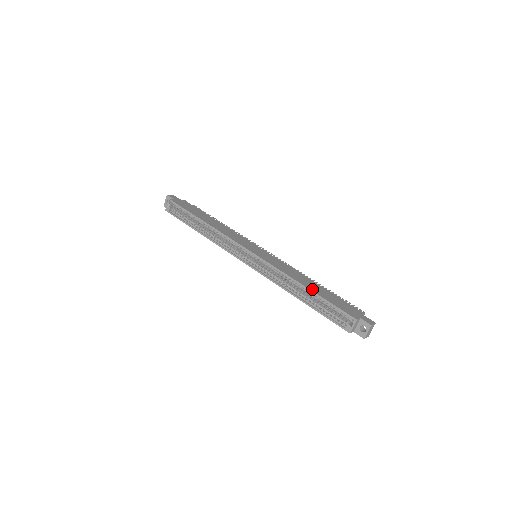
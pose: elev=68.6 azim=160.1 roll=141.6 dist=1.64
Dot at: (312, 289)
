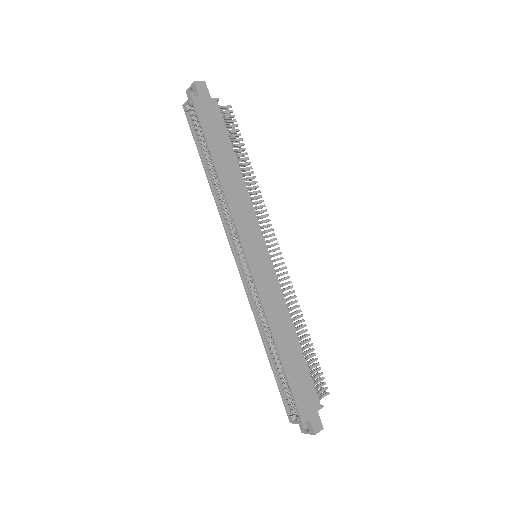
Dot at: (283, 356)
